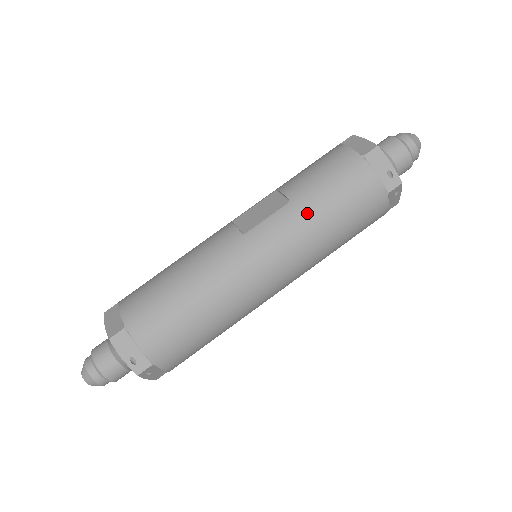
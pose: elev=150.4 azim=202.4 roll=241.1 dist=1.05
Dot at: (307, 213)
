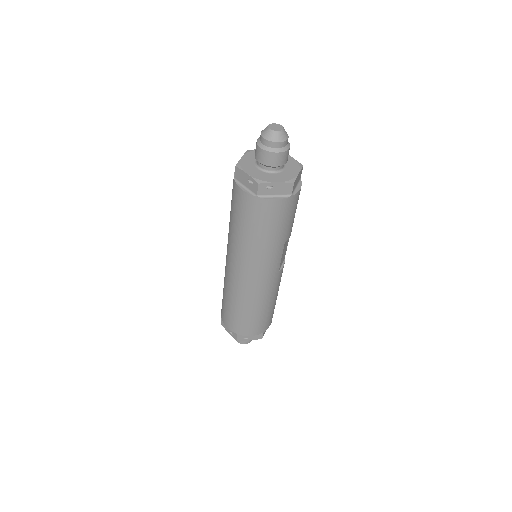
Dot at: (233, 232)
